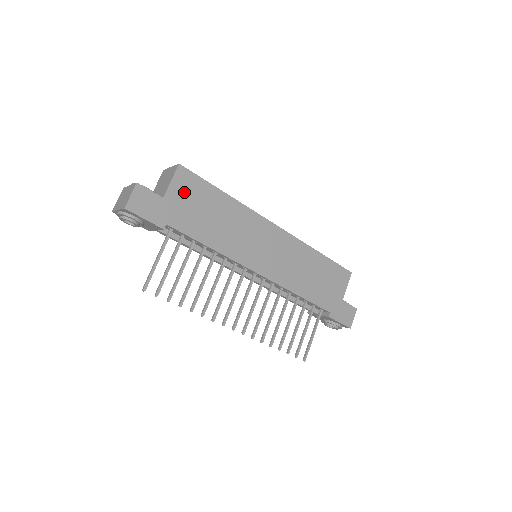
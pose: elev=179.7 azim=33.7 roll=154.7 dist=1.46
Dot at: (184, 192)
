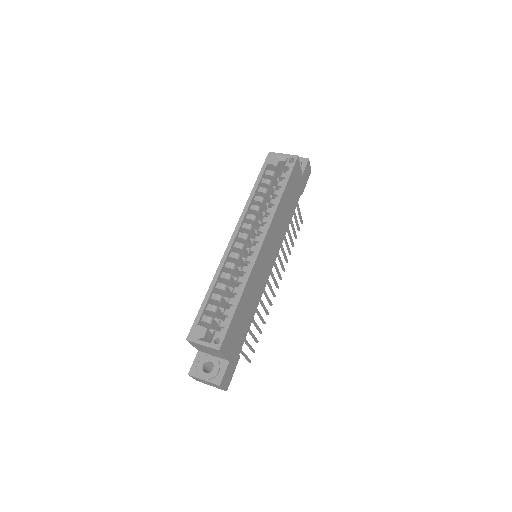
Dot at: (231, 342)
